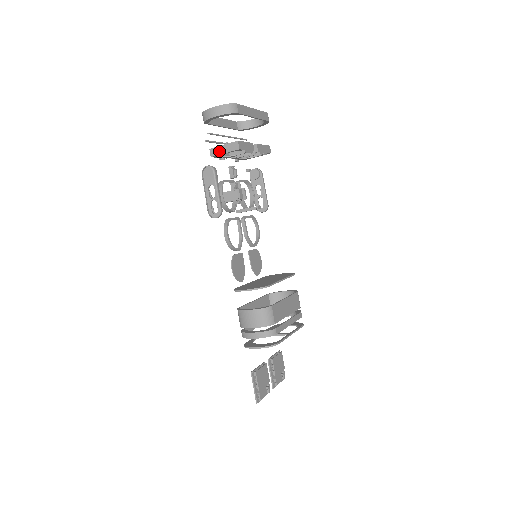
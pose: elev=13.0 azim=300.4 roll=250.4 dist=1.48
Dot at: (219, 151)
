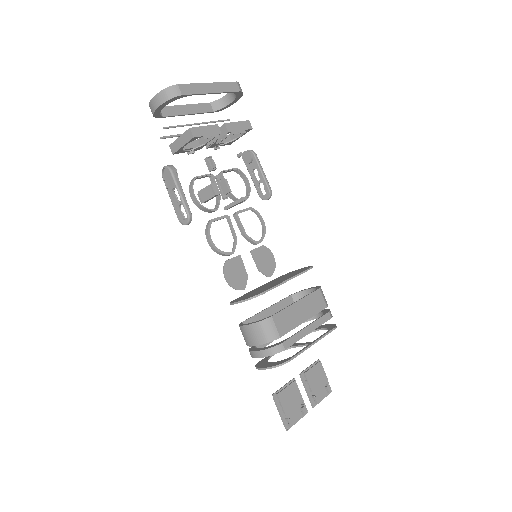
Dot at: (177, 145)
